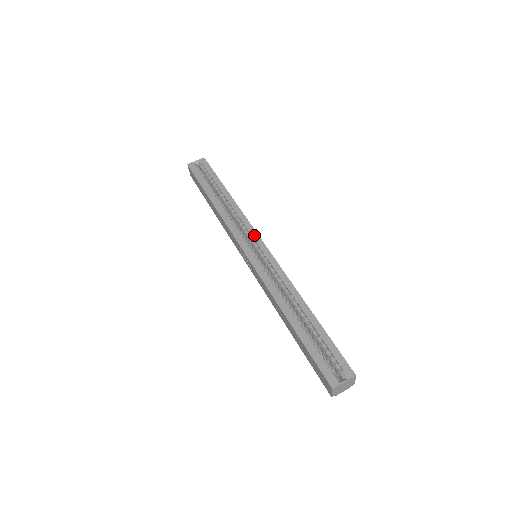
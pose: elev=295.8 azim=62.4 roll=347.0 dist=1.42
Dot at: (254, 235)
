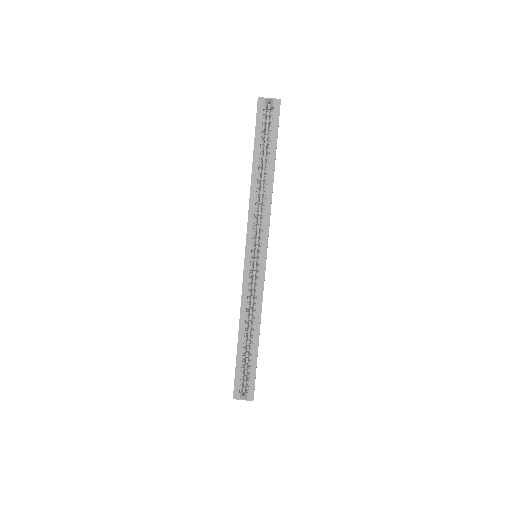
Dot at: (264, 243)
